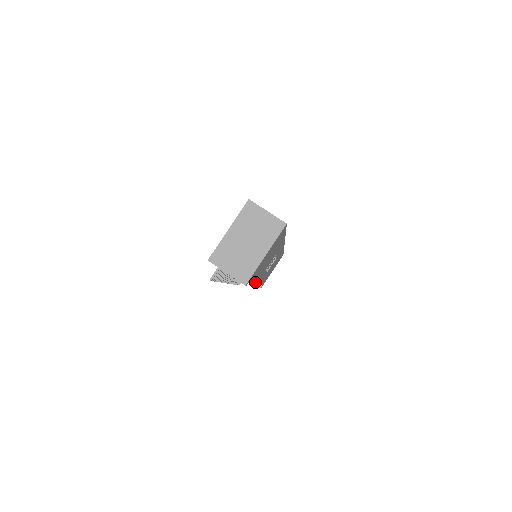
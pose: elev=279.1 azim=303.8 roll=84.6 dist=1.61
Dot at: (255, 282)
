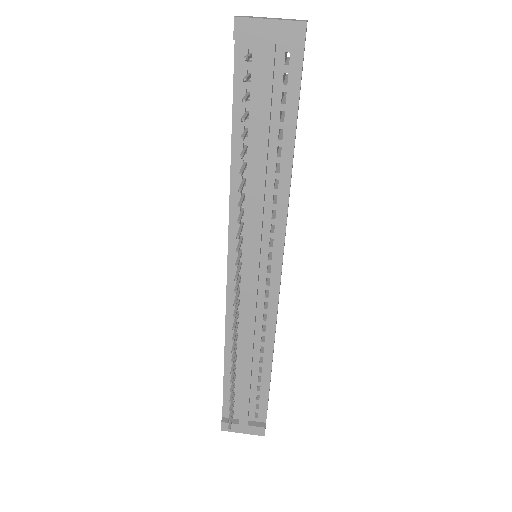
Dot at: (289, 193)
